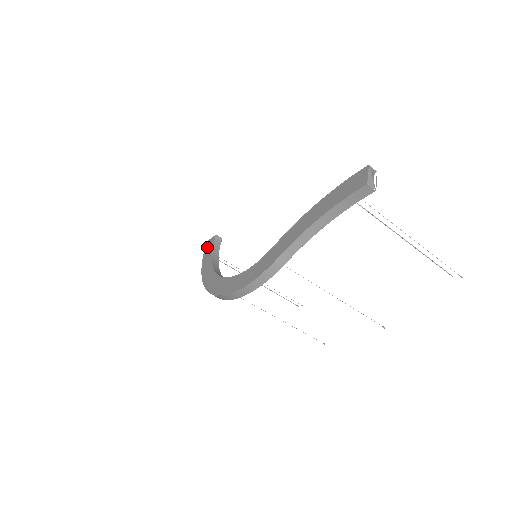
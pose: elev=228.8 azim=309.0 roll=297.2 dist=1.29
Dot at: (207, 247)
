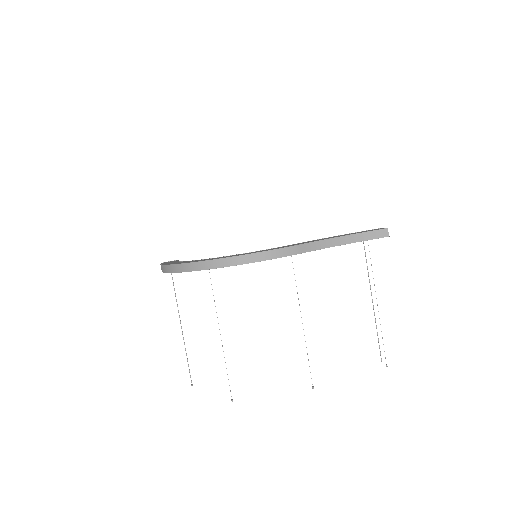
Dot at: (166, 262)
